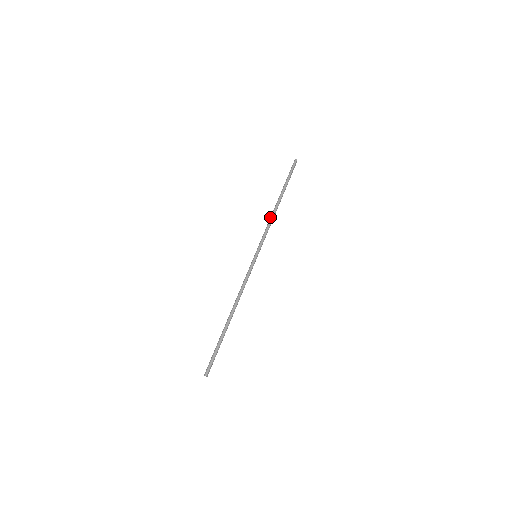
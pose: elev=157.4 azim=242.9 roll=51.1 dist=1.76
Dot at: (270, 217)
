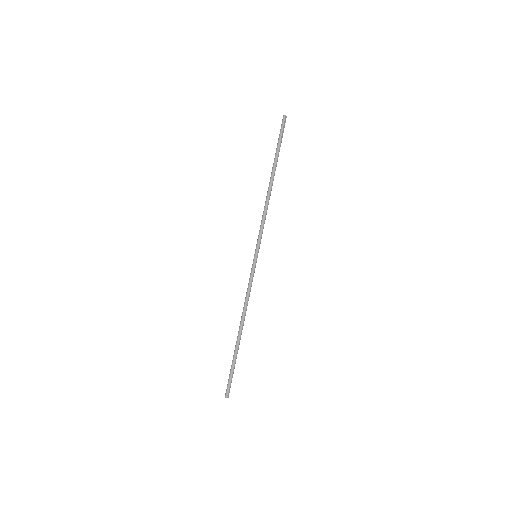
Dot at: occluded
